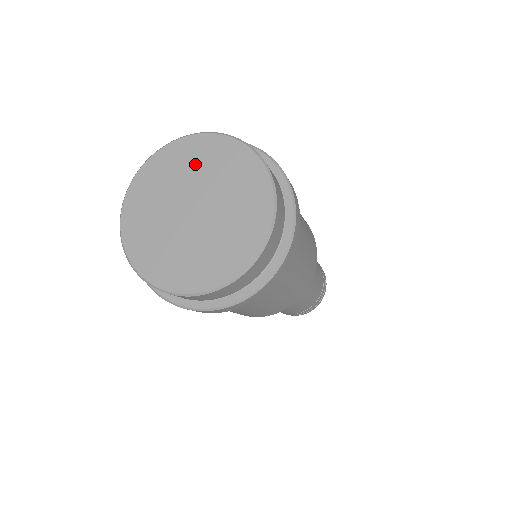
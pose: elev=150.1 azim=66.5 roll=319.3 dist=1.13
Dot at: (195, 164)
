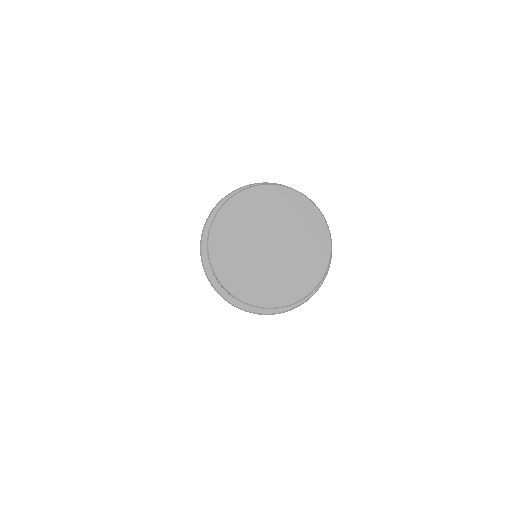
Dot at: (245, 219)
